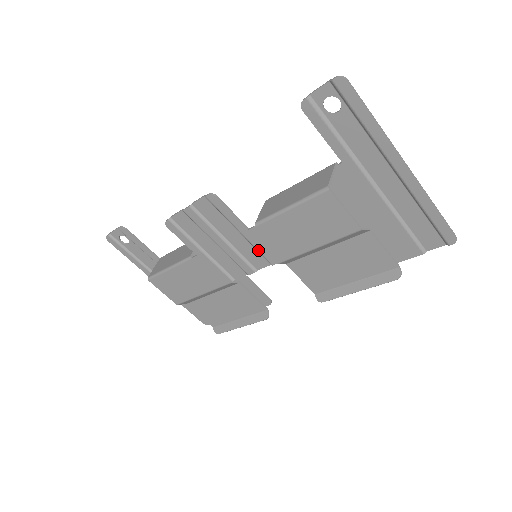
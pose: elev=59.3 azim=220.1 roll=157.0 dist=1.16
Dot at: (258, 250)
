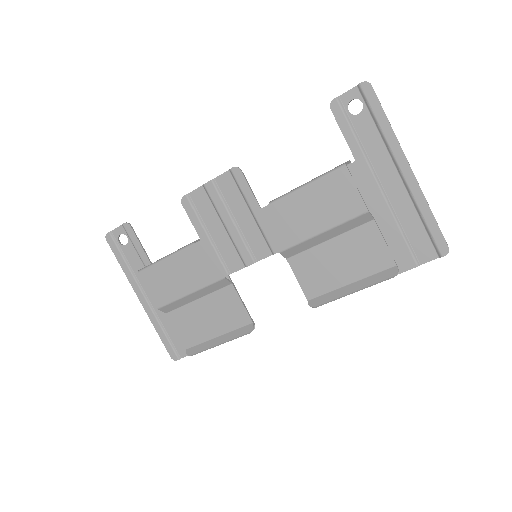
Dot at: (264, 234)
